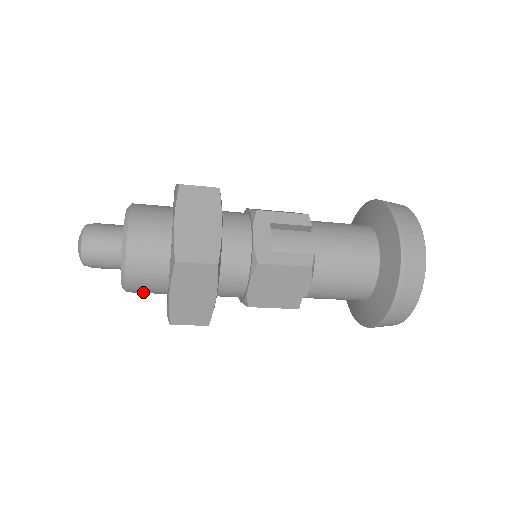
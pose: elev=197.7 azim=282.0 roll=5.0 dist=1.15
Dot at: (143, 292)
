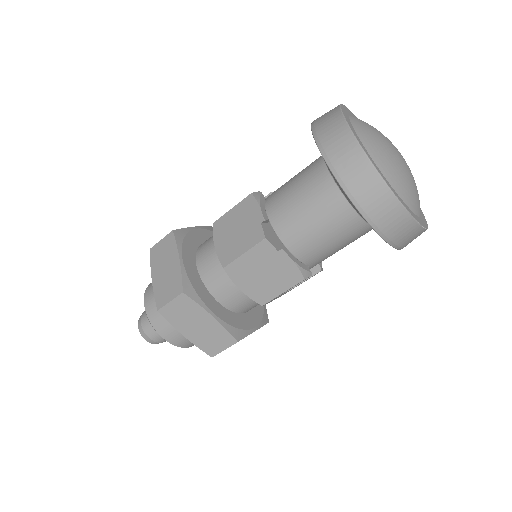
Dot at: (163, 321)
